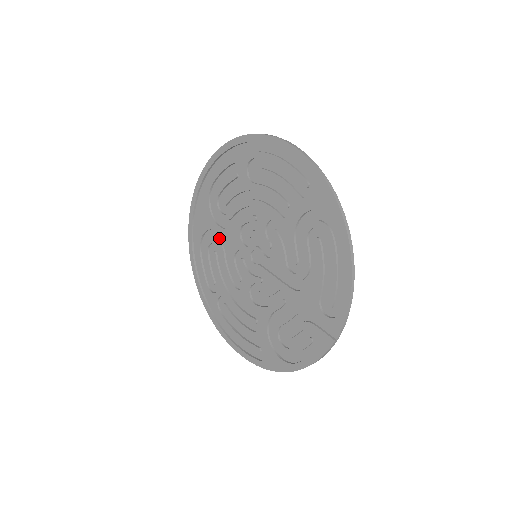
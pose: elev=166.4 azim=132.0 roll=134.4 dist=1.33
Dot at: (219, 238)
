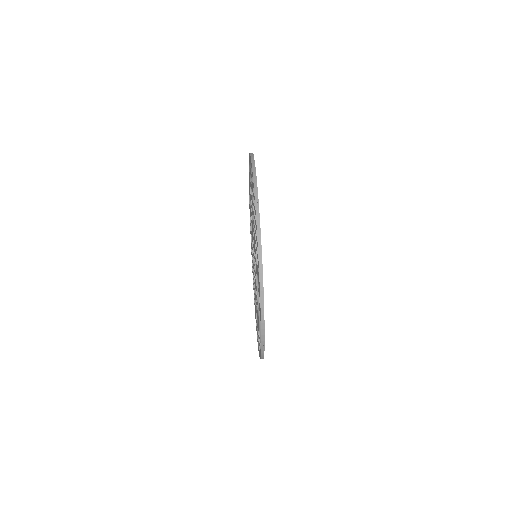
Dot at: occluded
